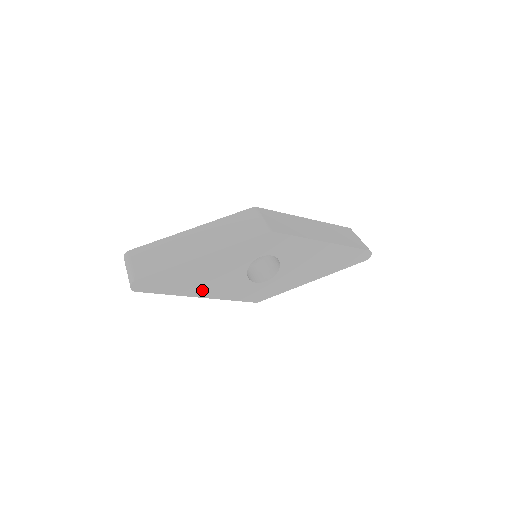
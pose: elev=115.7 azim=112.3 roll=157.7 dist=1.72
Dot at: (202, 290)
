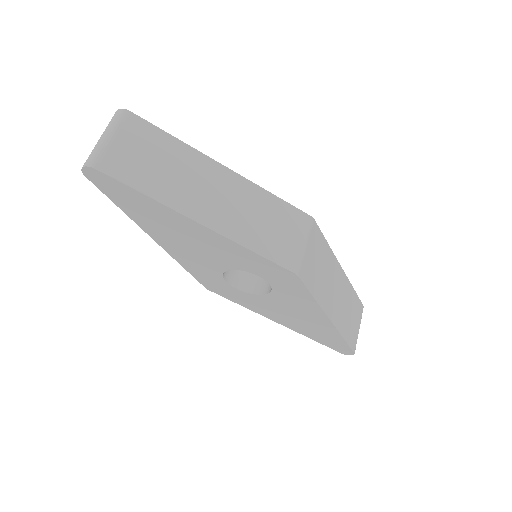
Dot at: (164, 239)
